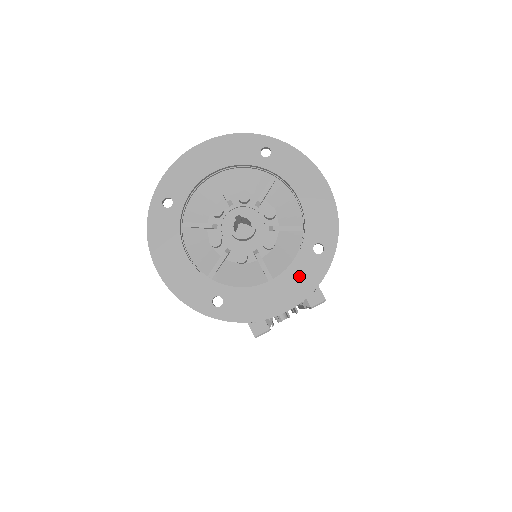
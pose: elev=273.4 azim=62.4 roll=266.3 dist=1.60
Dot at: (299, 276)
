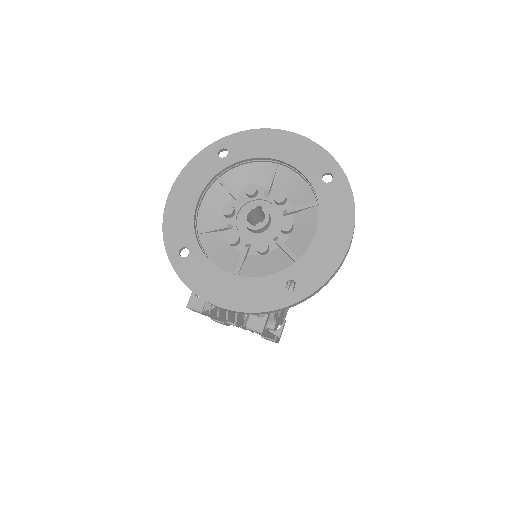
Dot at: (256, 291)
